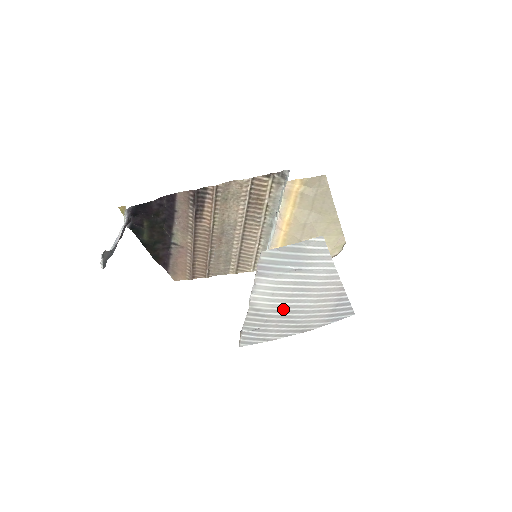
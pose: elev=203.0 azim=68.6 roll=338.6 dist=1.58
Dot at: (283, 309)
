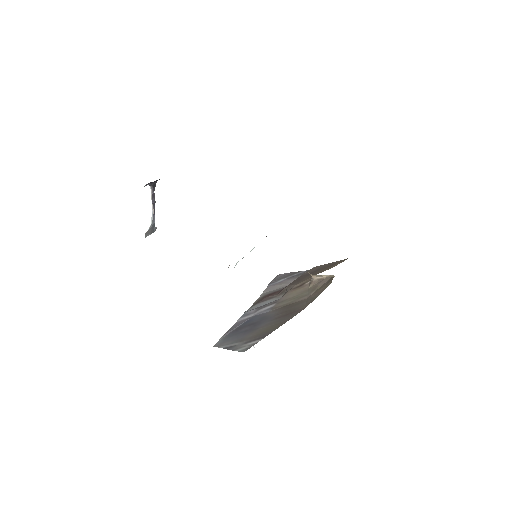
Dot at: occluded
